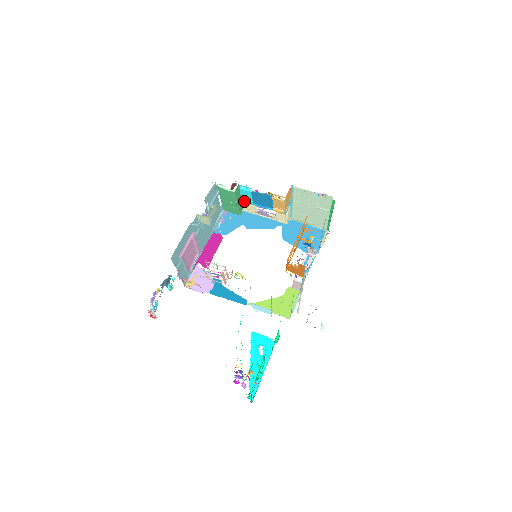
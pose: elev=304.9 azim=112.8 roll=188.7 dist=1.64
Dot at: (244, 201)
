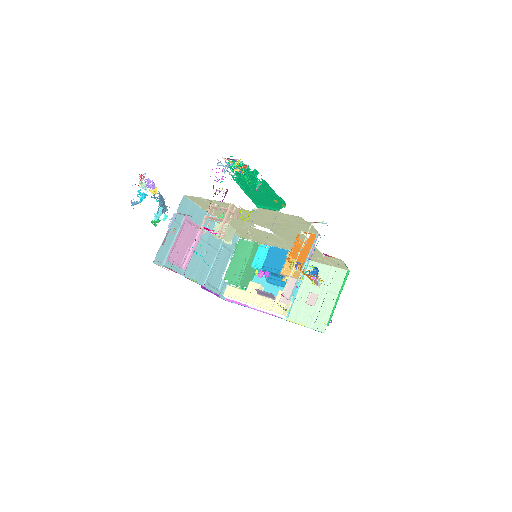
Dot at: (254, 265)
